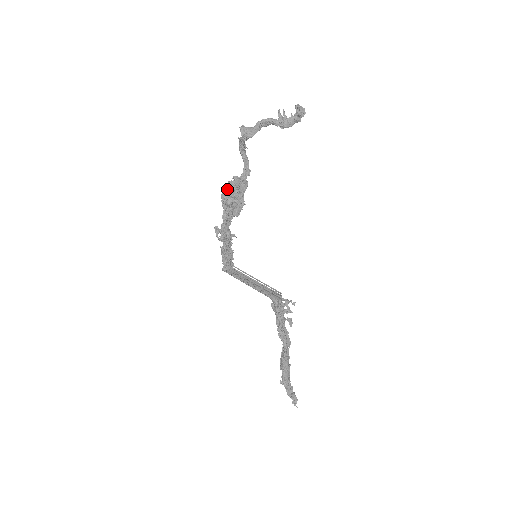
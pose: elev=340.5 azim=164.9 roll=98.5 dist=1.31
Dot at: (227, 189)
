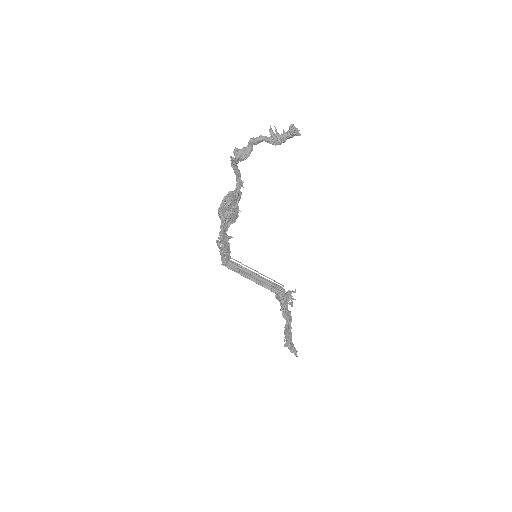
Dot at: (224, 206)
